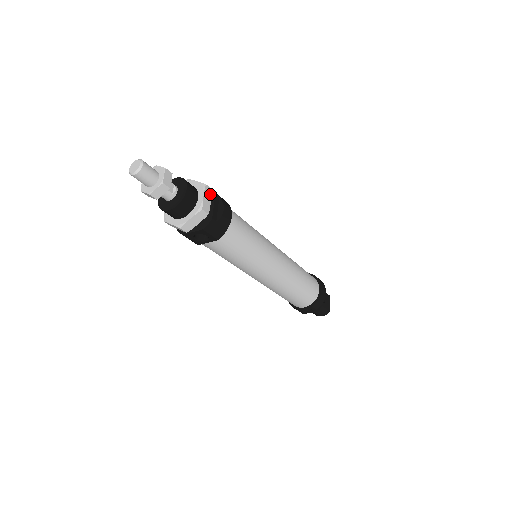
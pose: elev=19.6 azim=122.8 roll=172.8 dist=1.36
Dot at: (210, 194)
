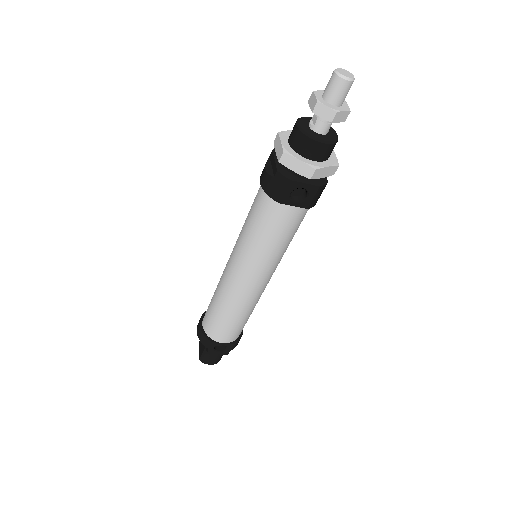
Dot at: occluded
